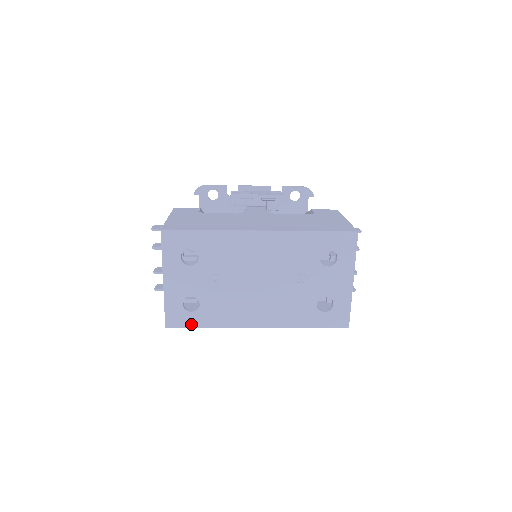
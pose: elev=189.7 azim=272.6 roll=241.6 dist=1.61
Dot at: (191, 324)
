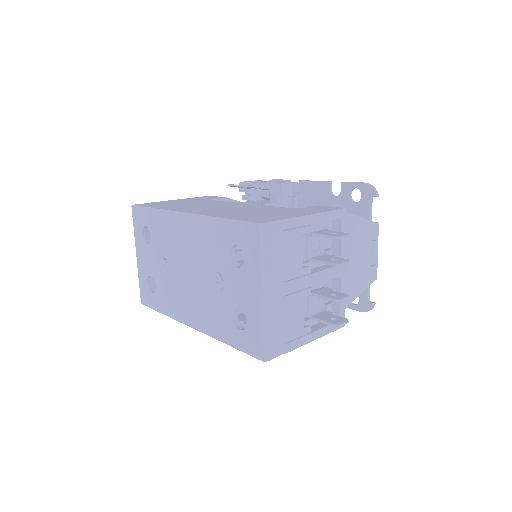
Dot at: (153, 305)
